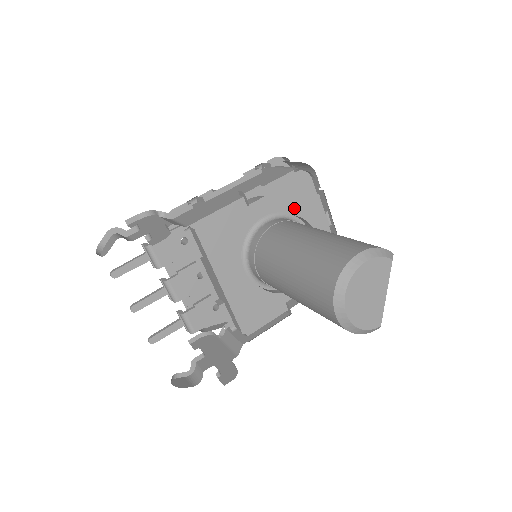
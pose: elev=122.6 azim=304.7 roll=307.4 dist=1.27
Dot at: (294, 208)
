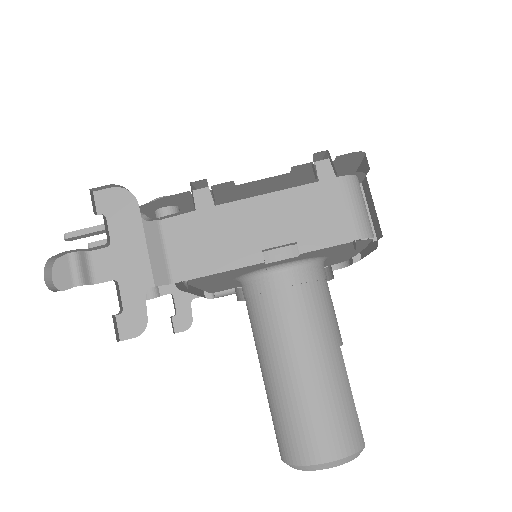
Dot at: (327, 254)
